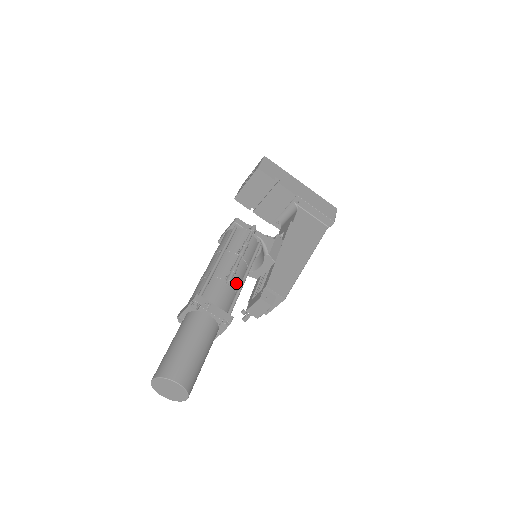
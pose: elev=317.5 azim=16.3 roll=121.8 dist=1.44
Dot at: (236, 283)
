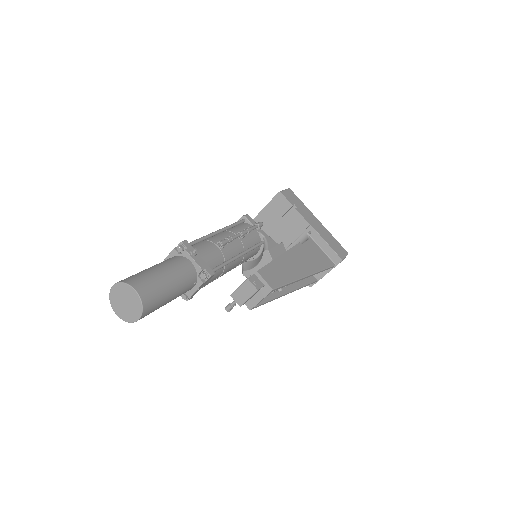
Dot at: (228, 254)
